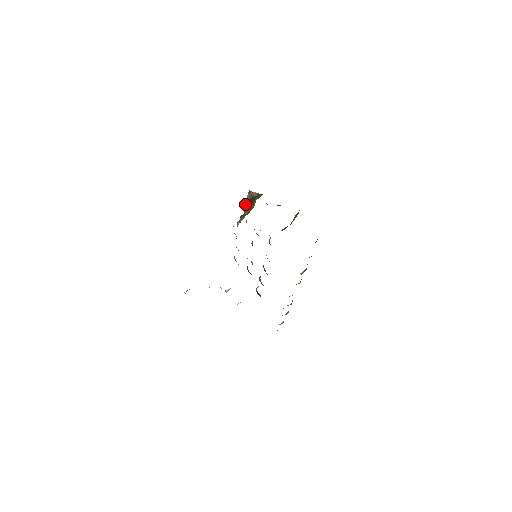
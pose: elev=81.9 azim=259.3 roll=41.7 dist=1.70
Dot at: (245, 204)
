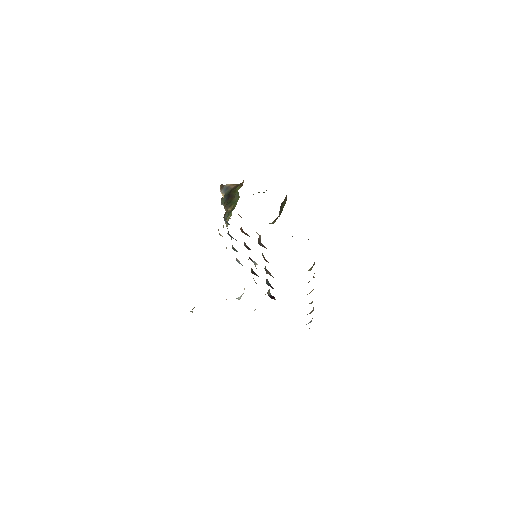
Dot at: (223, 200)
